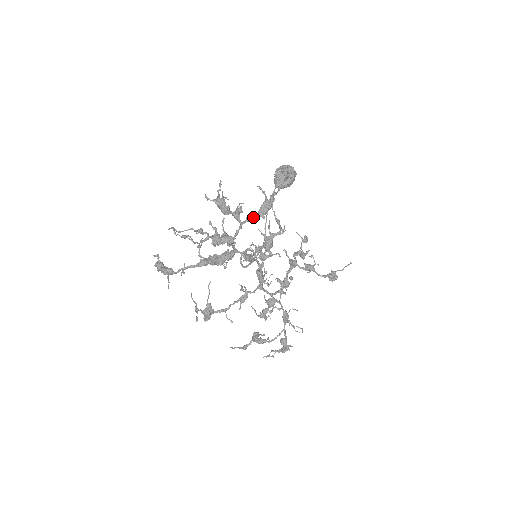
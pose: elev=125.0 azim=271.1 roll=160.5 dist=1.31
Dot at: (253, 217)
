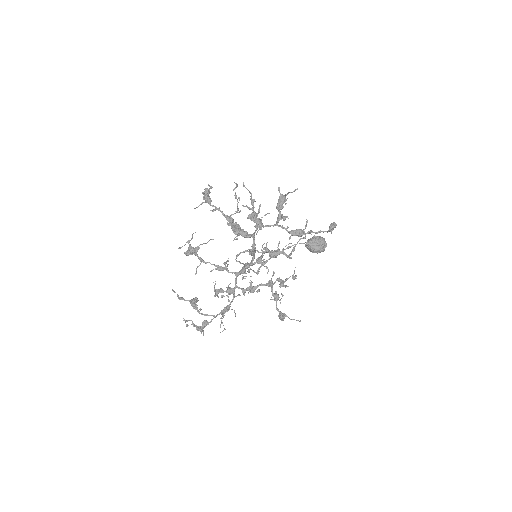
Dot at: (286, 229)
